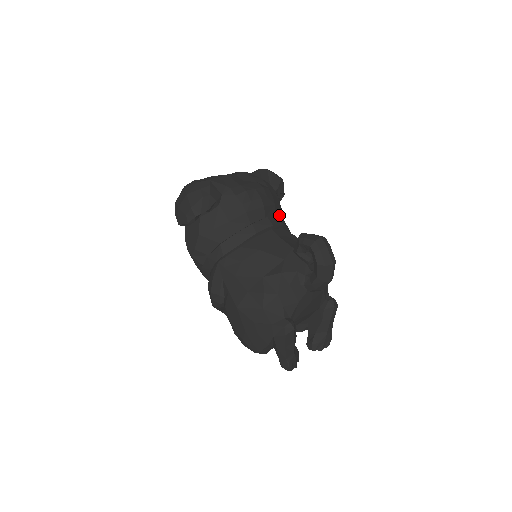
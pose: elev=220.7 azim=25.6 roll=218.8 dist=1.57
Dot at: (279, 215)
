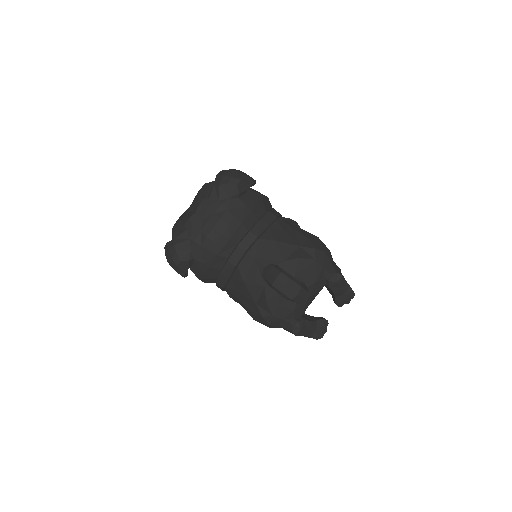
Dot at: (253, 220)
